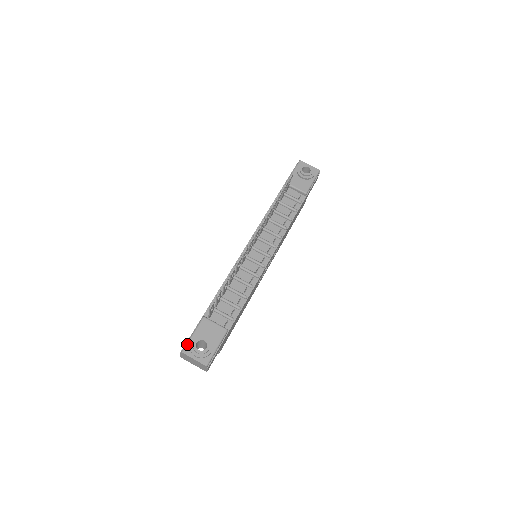
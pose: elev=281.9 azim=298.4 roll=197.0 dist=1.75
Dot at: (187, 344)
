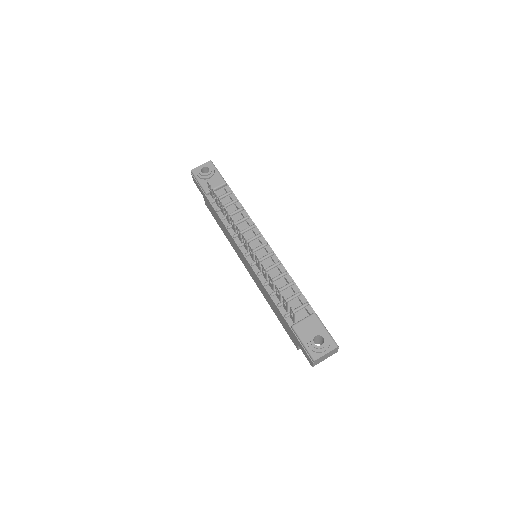
Dot at: (310, 353)
